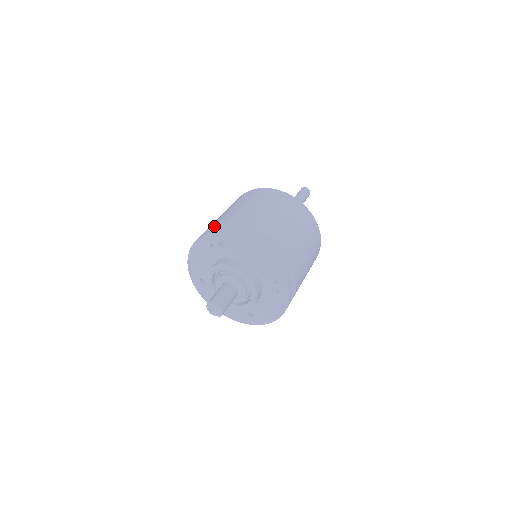
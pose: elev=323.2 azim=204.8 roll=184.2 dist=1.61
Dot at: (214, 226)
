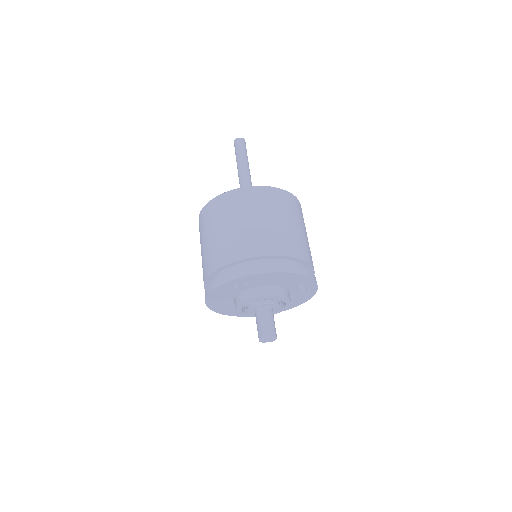
Dot at: (225, 266)
